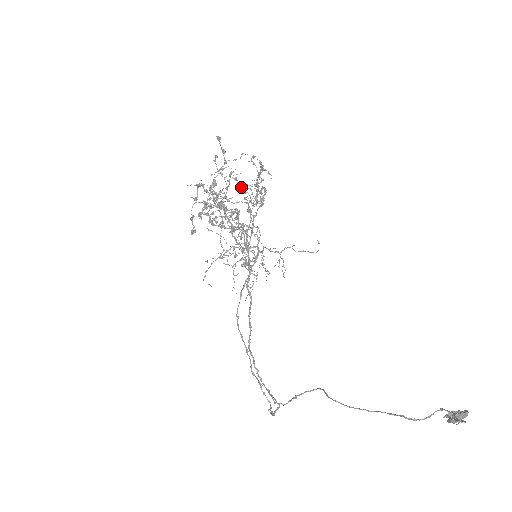
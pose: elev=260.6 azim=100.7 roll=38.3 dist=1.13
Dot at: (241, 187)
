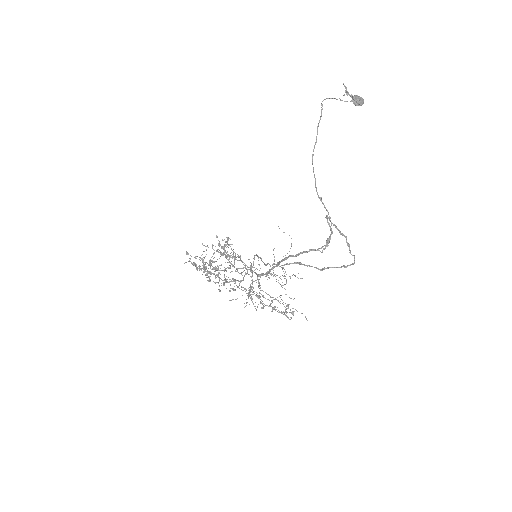
Dot at: occluded
